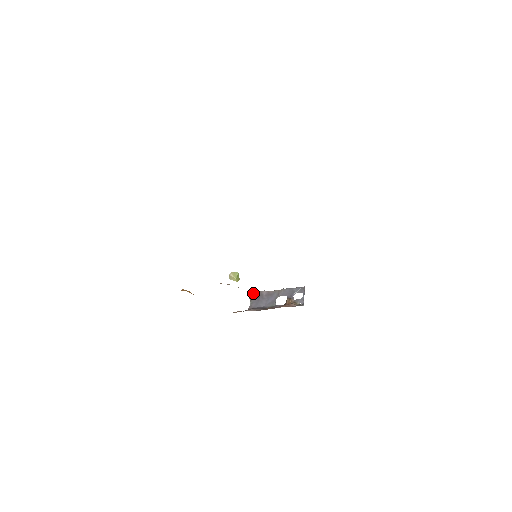
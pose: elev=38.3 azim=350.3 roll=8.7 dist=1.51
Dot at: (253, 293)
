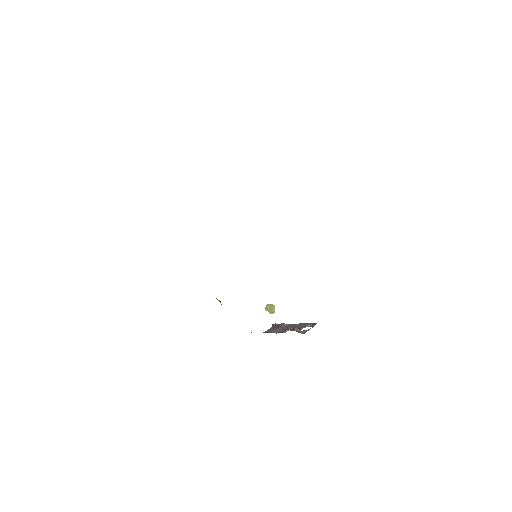
Dot at: (277, 324)
